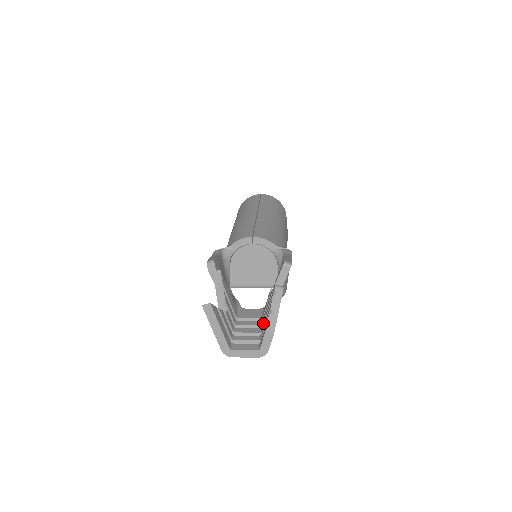
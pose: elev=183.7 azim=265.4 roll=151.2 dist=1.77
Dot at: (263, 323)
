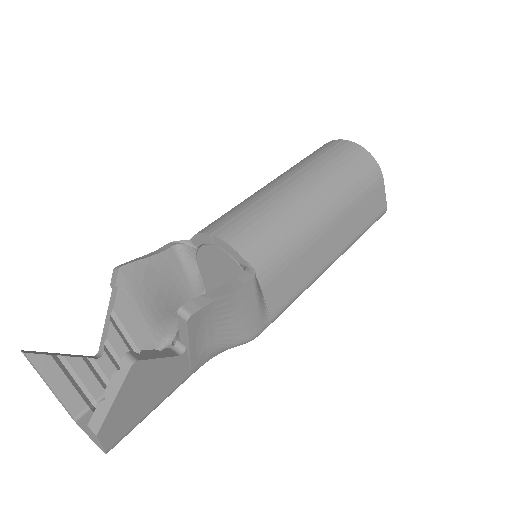
Dot at: occluded
